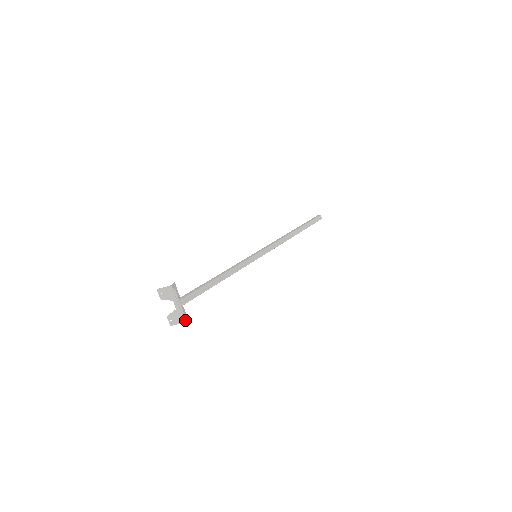
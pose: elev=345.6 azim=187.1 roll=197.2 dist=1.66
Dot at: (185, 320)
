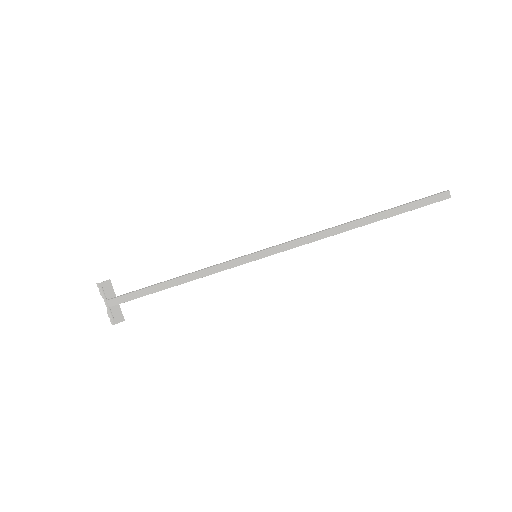
Dot at: (117, 322)
